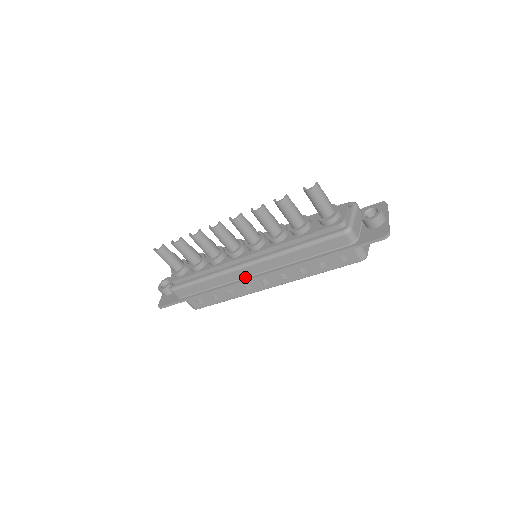
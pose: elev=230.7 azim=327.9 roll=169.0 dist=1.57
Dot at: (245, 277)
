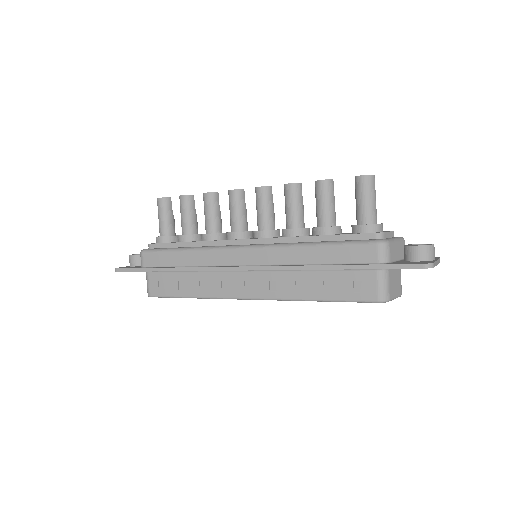
Dot at: (230, 265)
